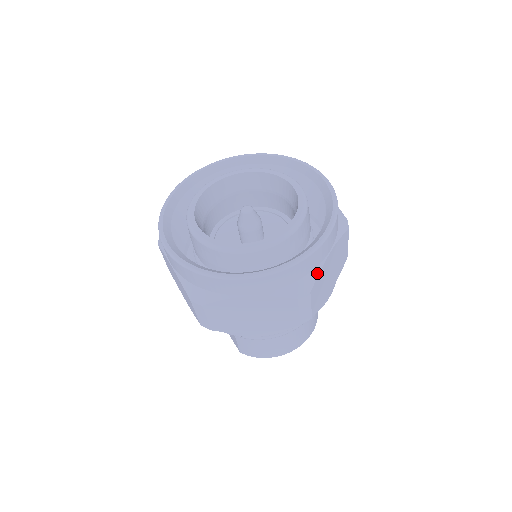
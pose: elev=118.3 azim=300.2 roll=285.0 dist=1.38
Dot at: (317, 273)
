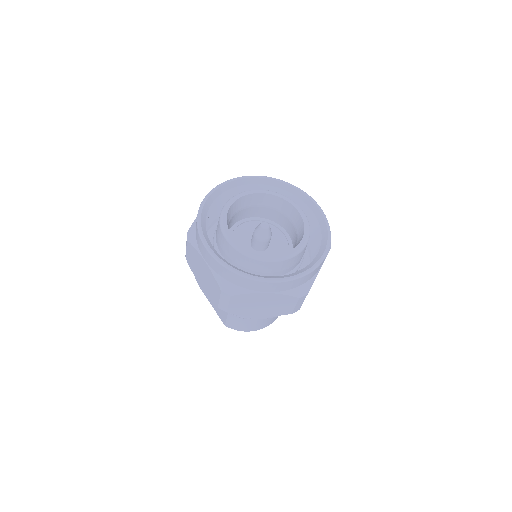
Dot at: (313, 280)
